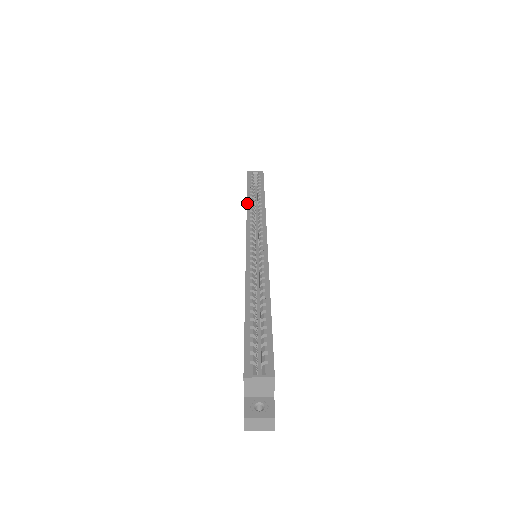
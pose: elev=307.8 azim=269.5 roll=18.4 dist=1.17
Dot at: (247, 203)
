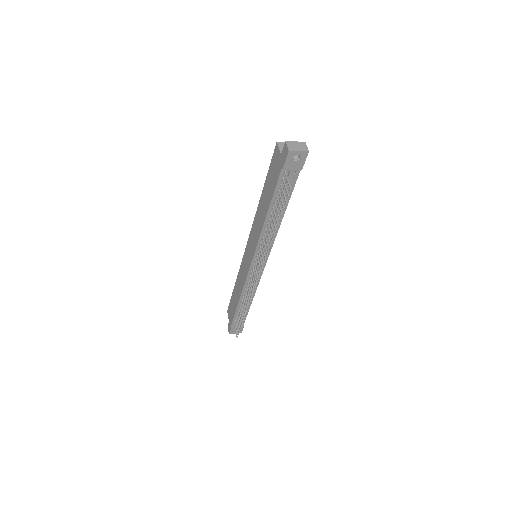
Dot at: (236, 279)
